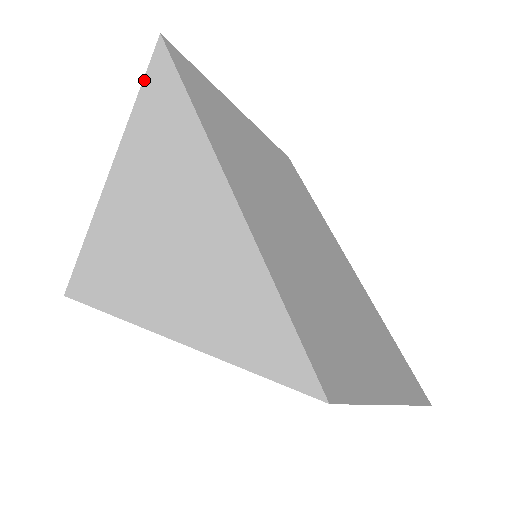
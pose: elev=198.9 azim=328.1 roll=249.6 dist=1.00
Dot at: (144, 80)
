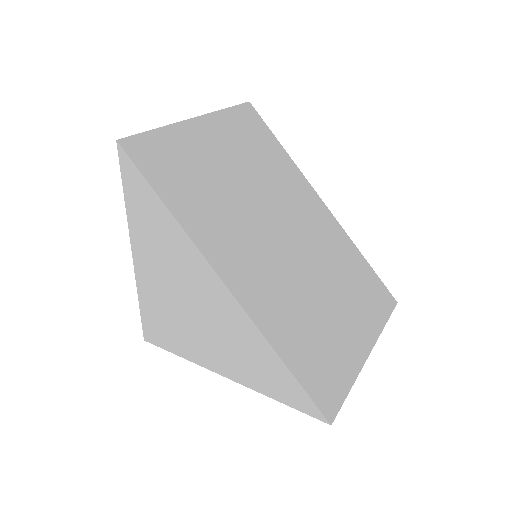
Dot at: (124, 187)
